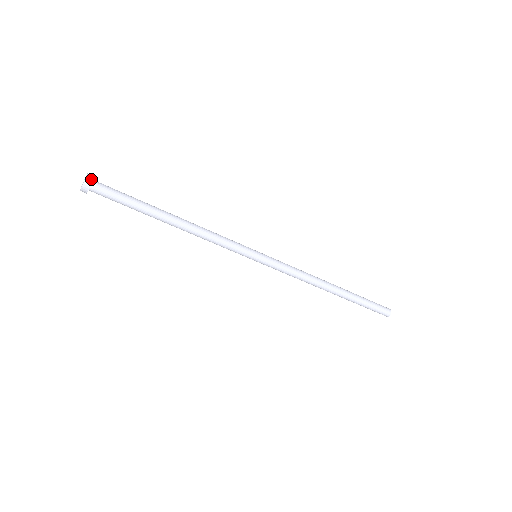
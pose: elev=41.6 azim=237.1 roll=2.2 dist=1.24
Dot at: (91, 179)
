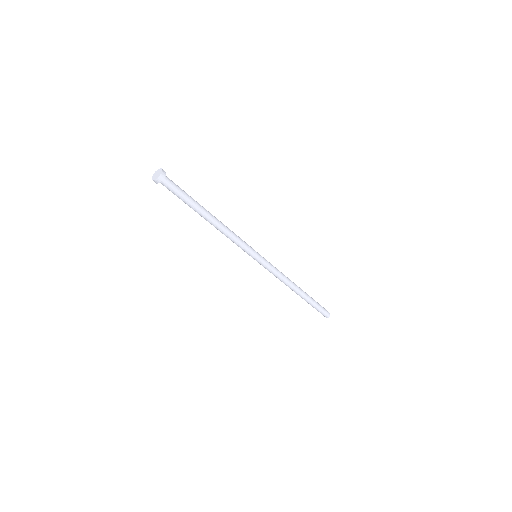
Dot at: (164, 176)
